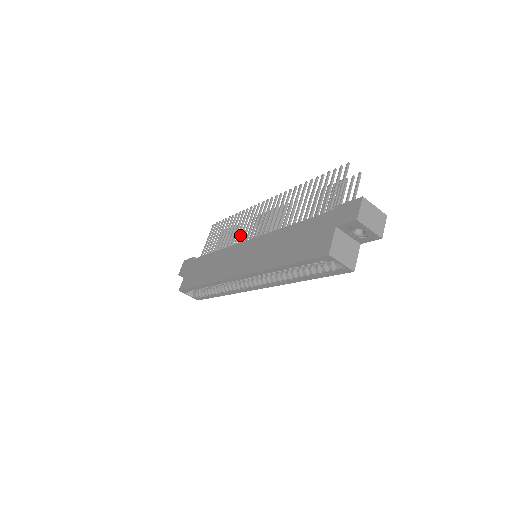
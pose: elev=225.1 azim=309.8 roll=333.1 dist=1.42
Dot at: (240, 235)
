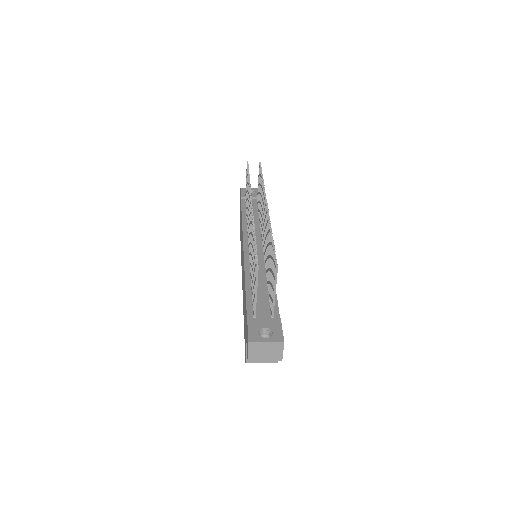
Dot at: occluded
